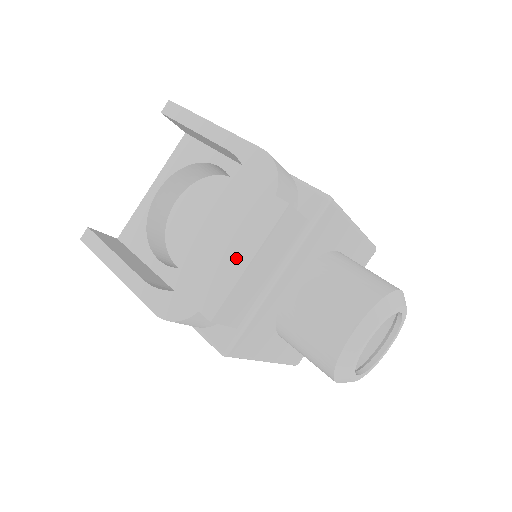
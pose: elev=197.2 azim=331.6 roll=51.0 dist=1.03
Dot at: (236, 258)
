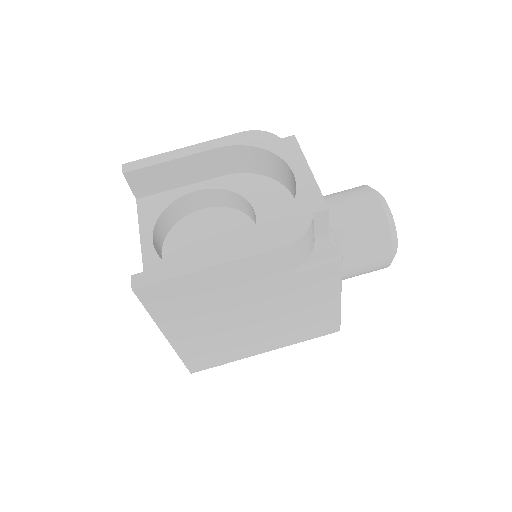
Dot at: (298, 174)
